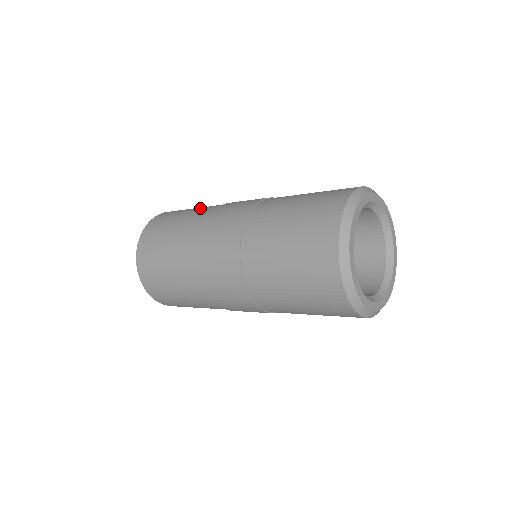
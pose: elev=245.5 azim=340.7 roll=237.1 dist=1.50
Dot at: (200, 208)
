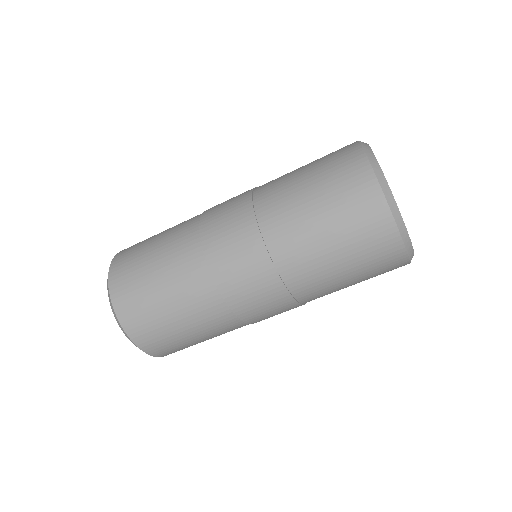
Dot at: occluded
